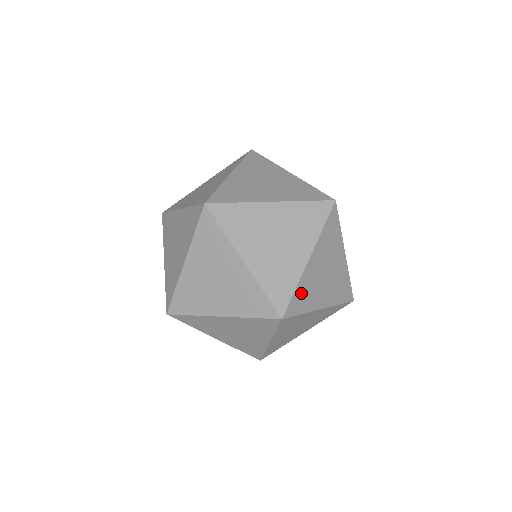
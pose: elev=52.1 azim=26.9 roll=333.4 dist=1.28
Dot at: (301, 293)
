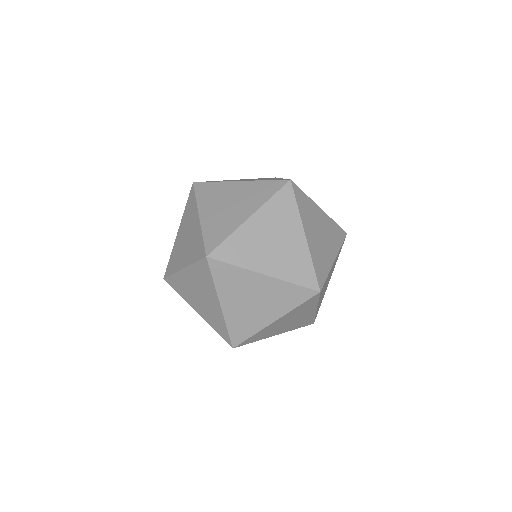
Dot at: (235, 245)
